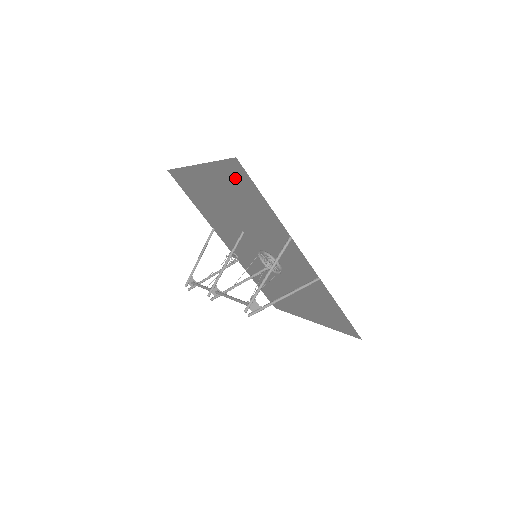
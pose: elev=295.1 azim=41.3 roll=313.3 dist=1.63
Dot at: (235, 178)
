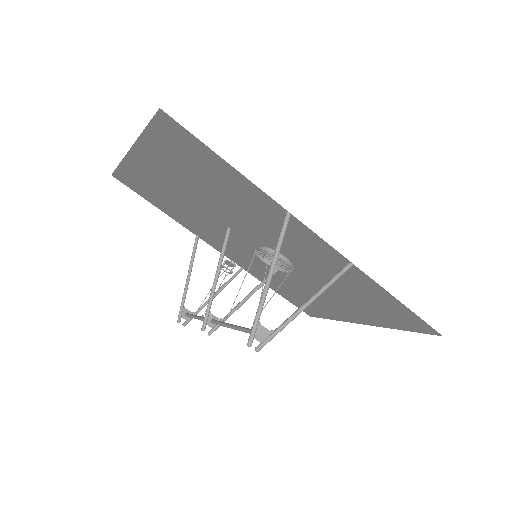
Dot at: (178, 147)
